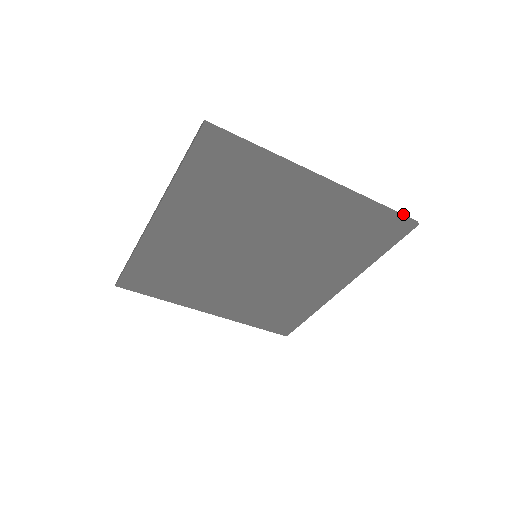
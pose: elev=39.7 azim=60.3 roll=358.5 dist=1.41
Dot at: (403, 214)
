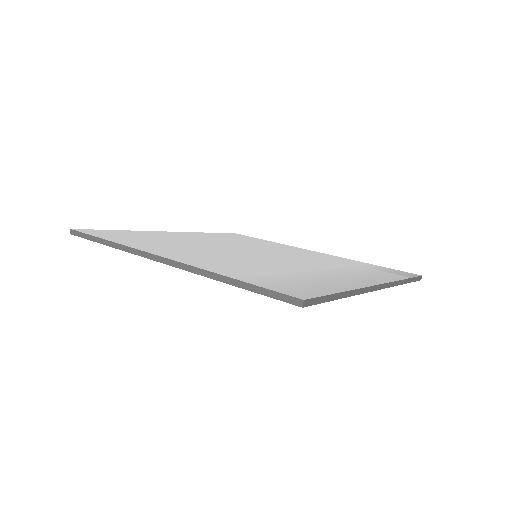
Dot at: (416, 277)
